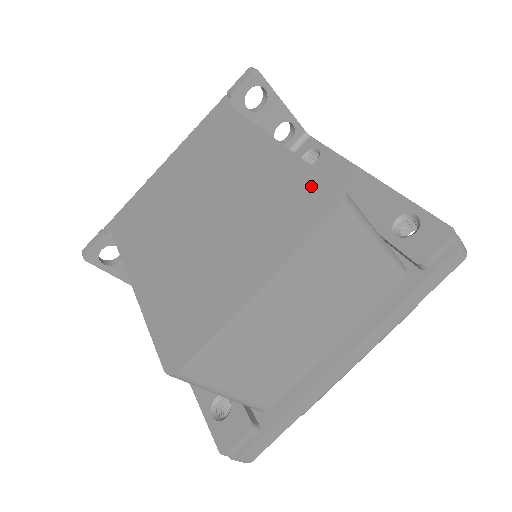
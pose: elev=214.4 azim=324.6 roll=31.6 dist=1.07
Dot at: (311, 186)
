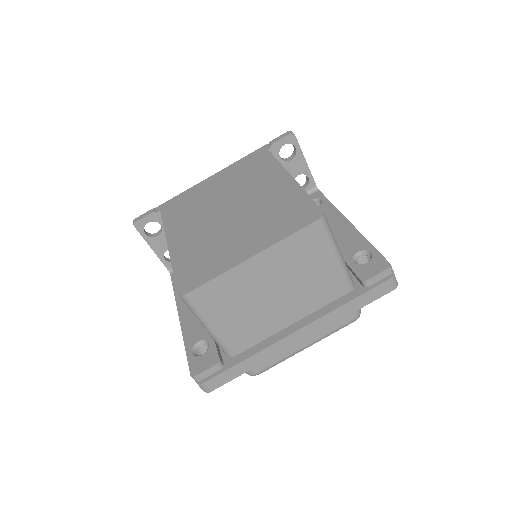
Dot at: (305, 206)
